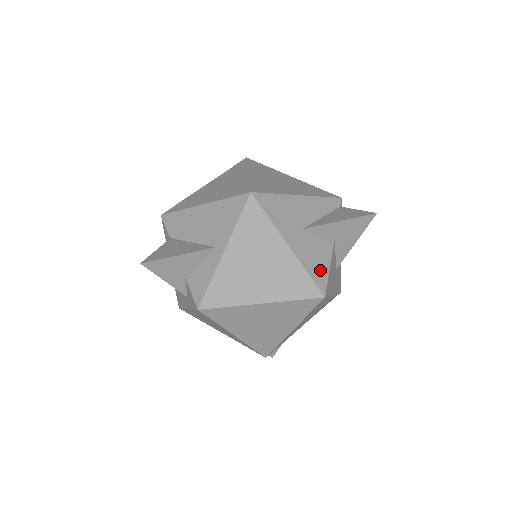
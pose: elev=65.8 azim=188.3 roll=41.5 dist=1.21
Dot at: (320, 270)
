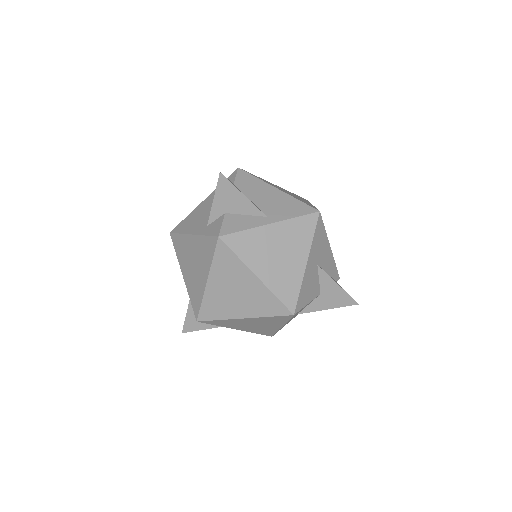
Dot at: (305, 298)
